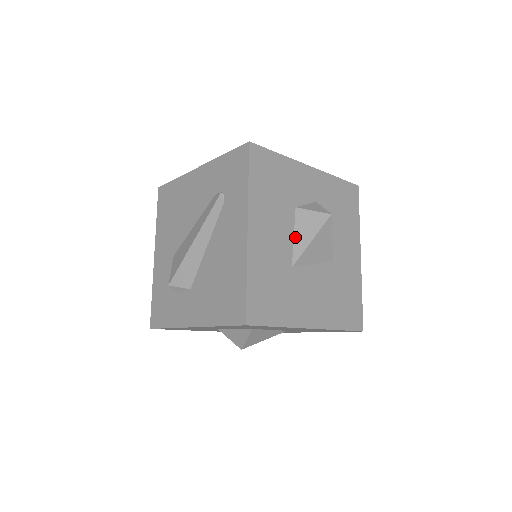
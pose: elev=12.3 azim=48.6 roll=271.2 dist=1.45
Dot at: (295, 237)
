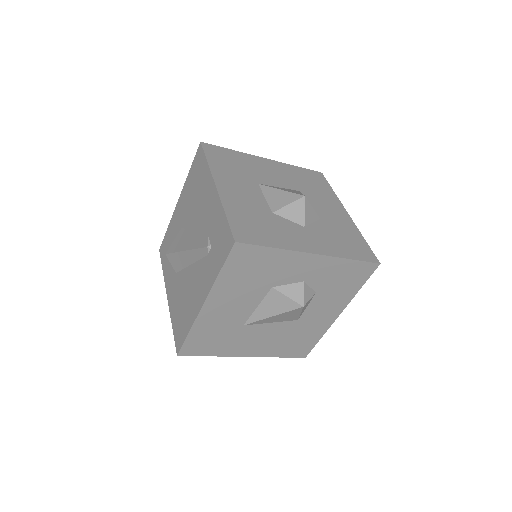
Dot at: (258, 308)
